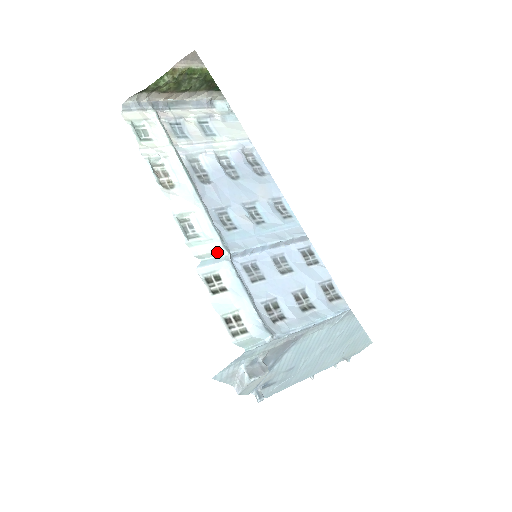
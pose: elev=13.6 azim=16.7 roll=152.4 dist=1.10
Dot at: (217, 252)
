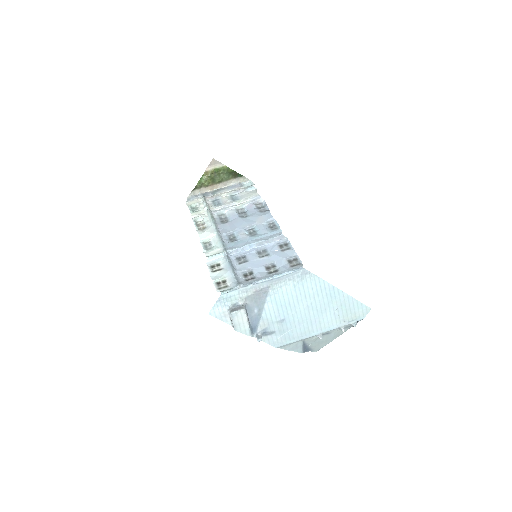
Dot at: (220, 252)
